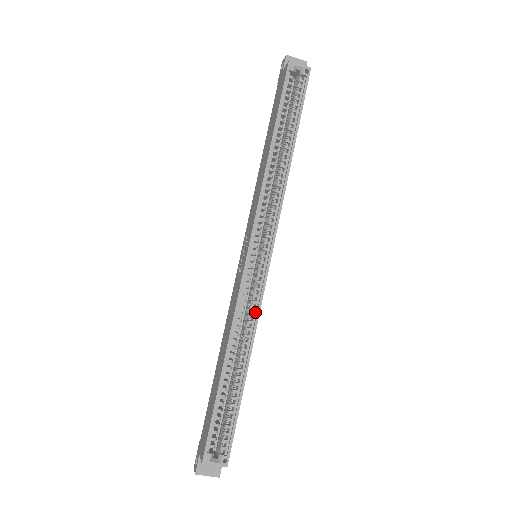
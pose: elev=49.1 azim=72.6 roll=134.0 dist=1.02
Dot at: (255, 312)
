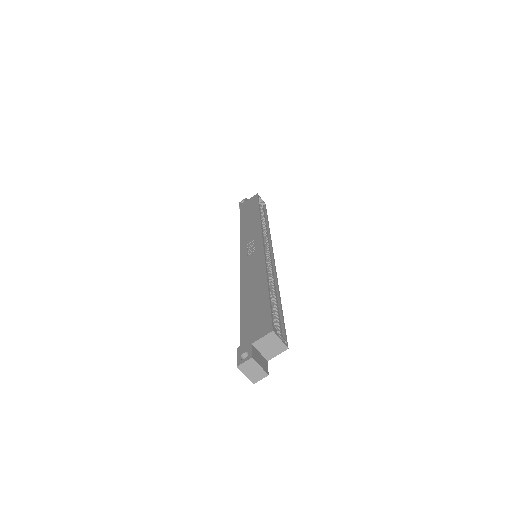
Dot at: (273, 272)
